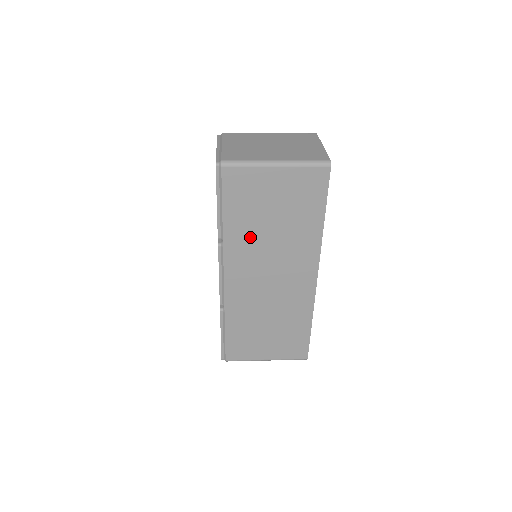
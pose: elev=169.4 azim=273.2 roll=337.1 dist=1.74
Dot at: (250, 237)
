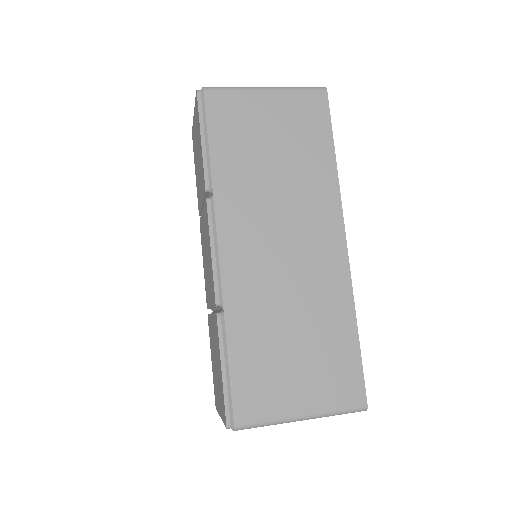
Dot at: (248, 182)
